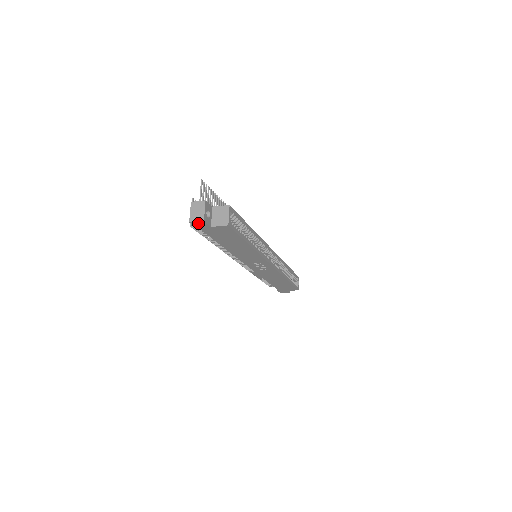
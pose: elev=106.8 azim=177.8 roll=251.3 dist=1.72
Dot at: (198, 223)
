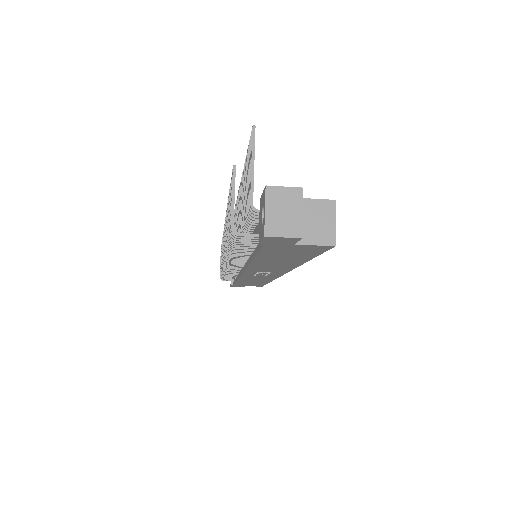
Dot at: (280, 238)
